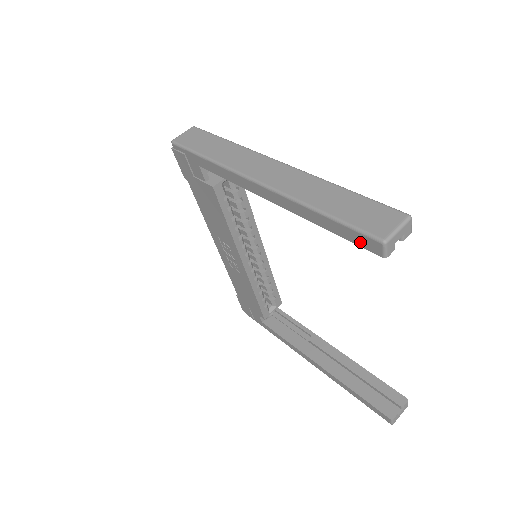
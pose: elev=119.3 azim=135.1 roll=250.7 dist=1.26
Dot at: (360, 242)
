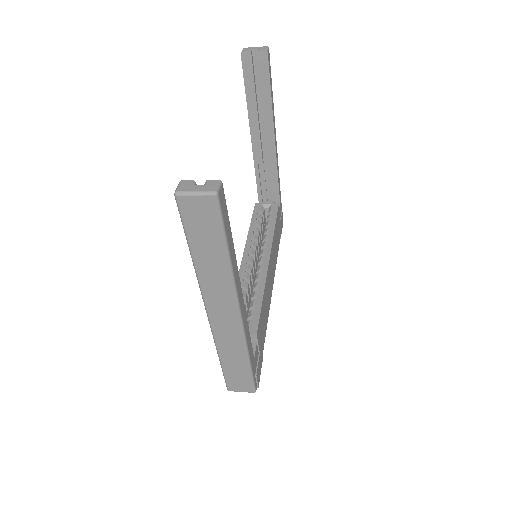
Dot at: (243, 69)
